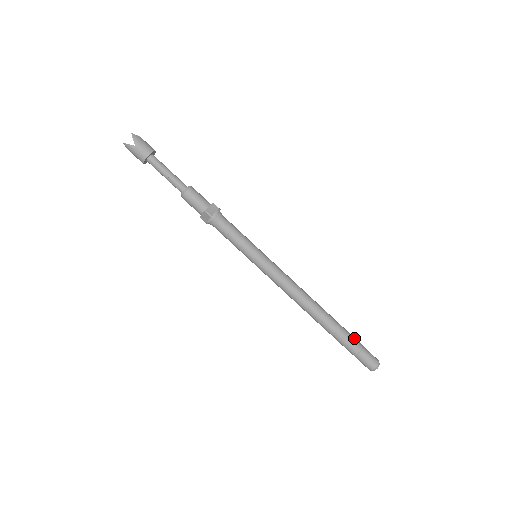
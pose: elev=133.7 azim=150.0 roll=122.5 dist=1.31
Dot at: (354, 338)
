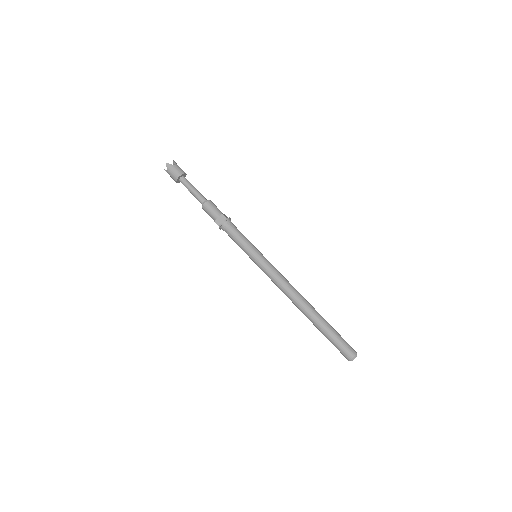
Dot at: (333, 333)
